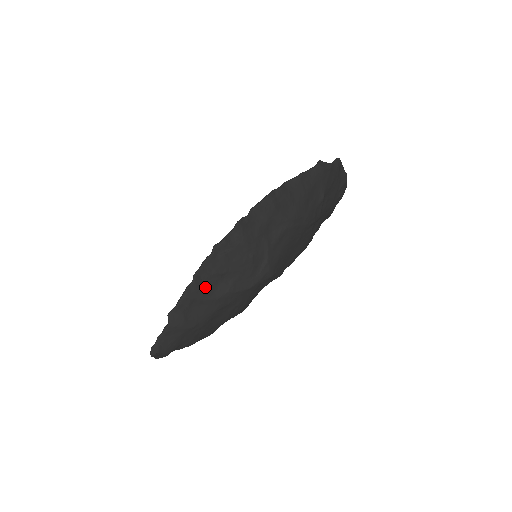
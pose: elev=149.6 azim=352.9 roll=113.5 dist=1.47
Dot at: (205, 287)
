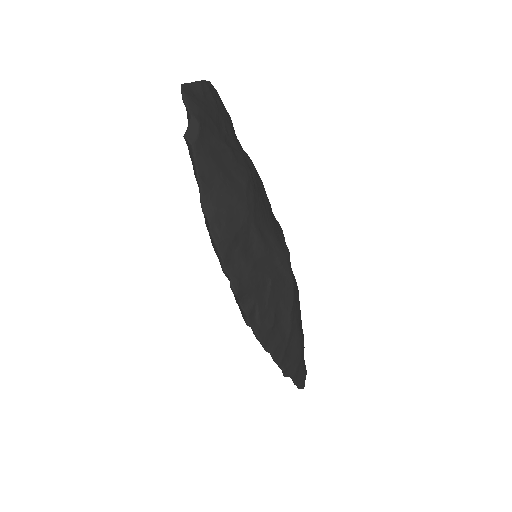
Dot at: (279, 340)
